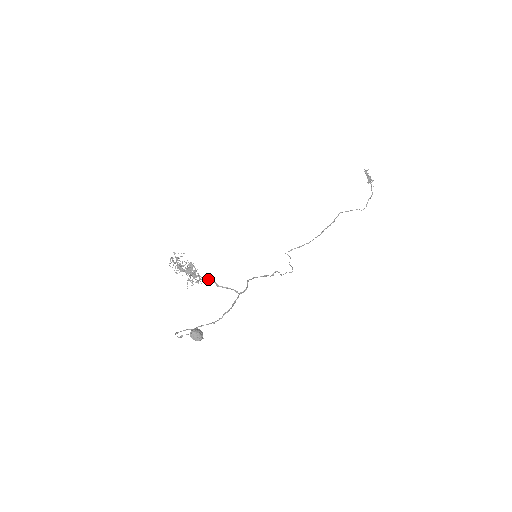
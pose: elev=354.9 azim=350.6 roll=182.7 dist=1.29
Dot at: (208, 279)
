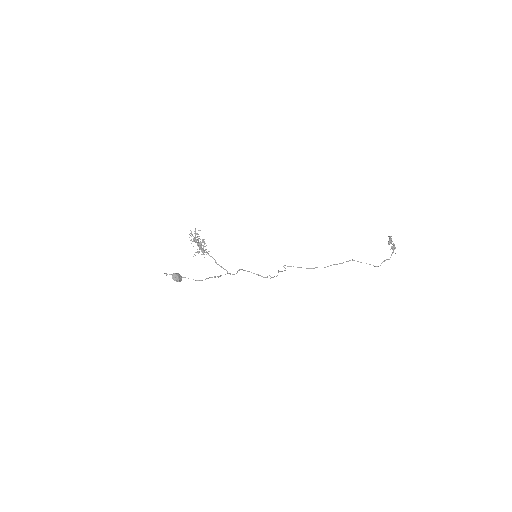
Dot at: (211, 256)
